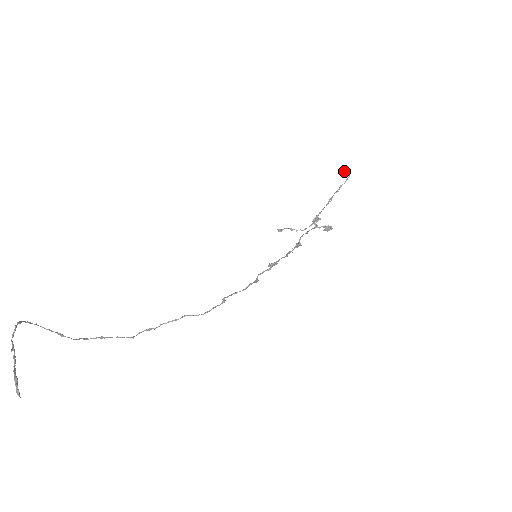
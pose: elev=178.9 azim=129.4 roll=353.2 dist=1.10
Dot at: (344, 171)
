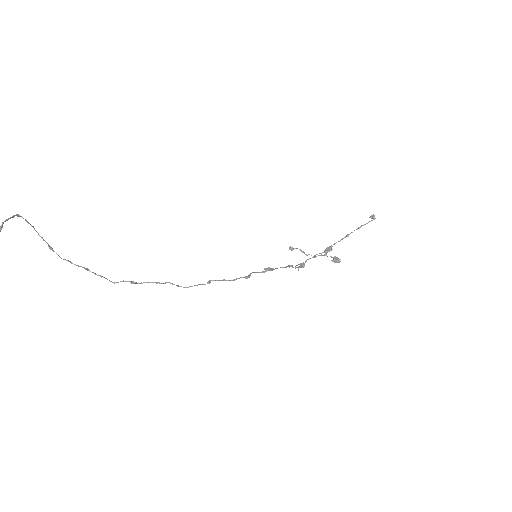
Dot at: (371, 215)
